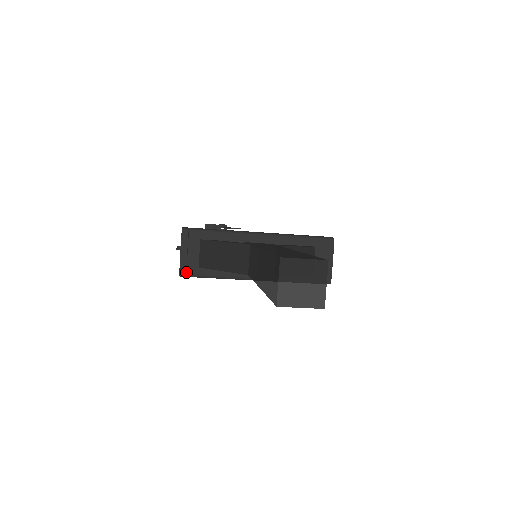
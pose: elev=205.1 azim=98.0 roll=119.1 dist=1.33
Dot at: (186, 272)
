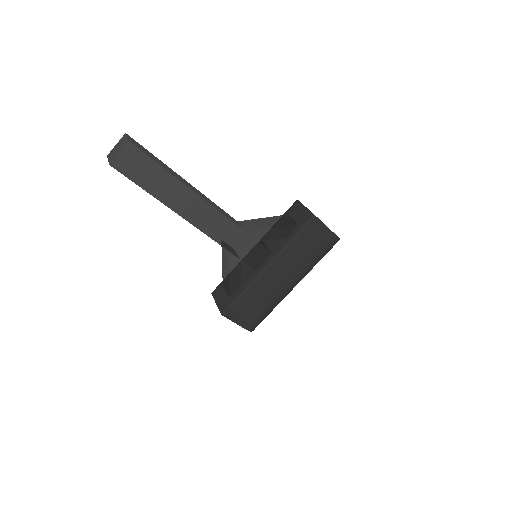
Dot at: (224, 309)
